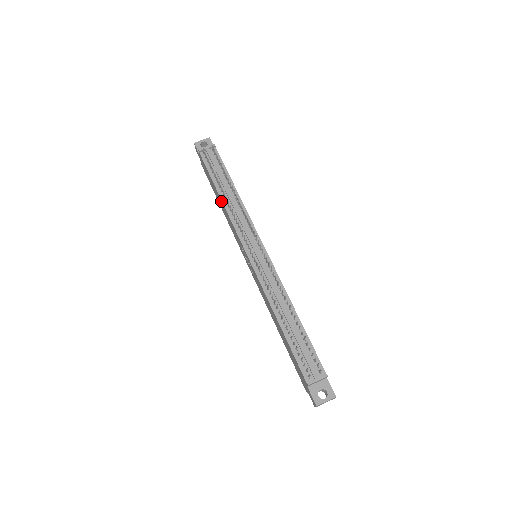
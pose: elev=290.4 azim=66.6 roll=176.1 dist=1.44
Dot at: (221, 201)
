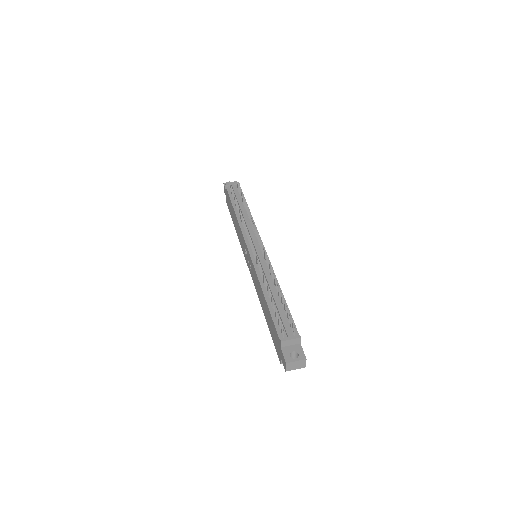
Dot at: (235, 216)
